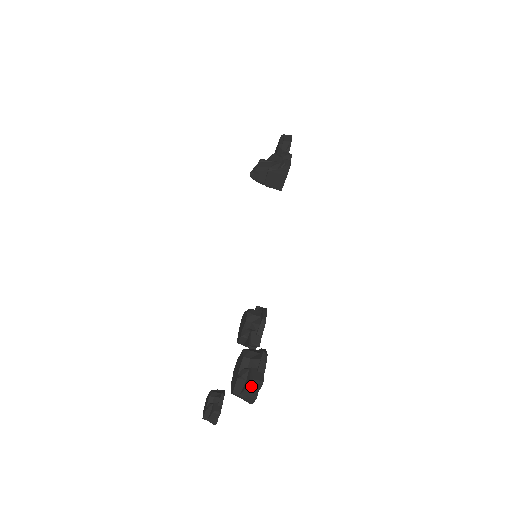
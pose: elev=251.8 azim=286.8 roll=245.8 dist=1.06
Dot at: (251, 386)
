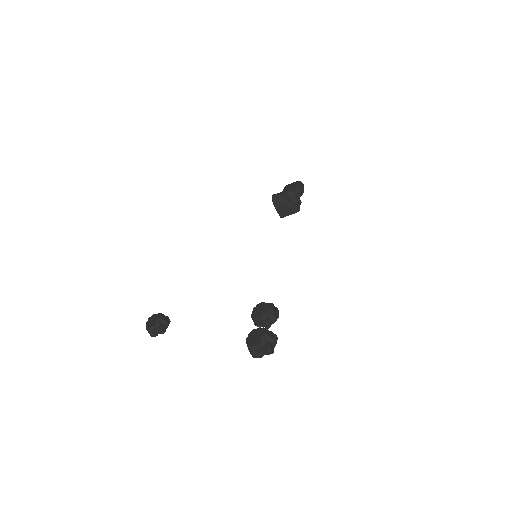
Dot at: (266, 351)
